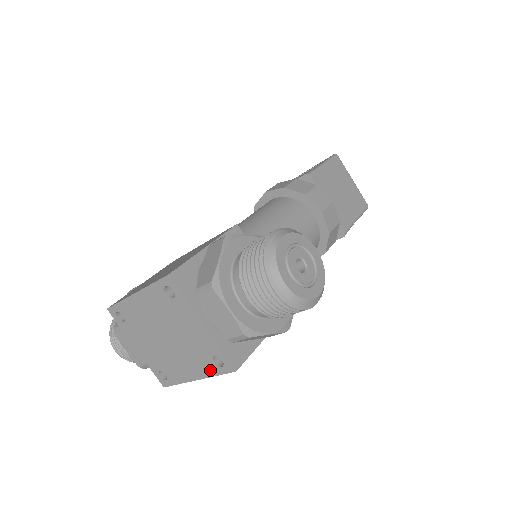
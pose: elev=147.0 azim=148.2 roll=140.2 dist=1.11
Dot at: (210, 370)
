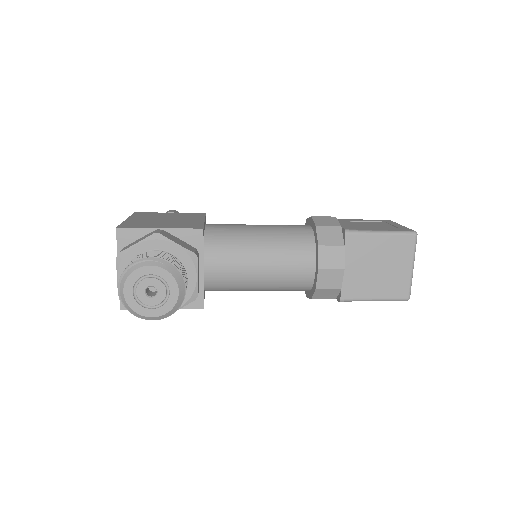
Dot at: occluded
